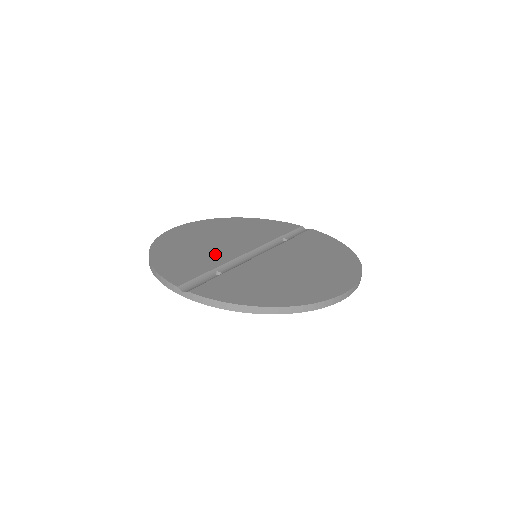
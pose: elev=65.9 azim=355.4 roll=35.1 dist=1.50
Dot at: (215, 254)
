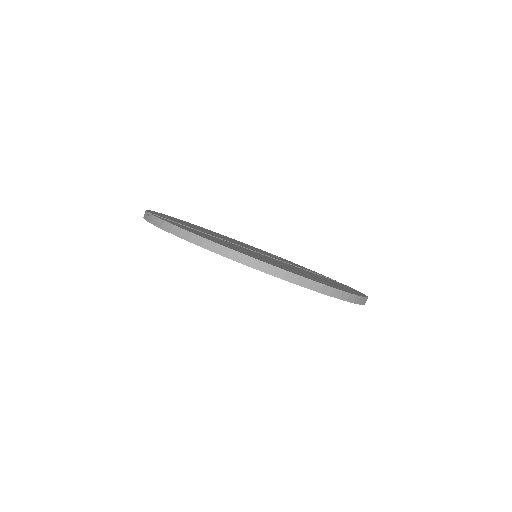
Dot at: occluded
